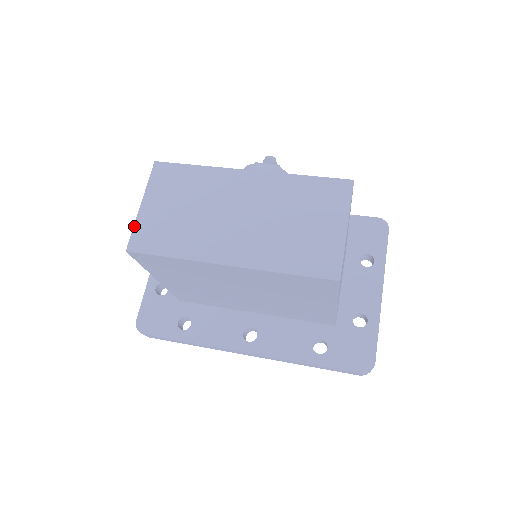
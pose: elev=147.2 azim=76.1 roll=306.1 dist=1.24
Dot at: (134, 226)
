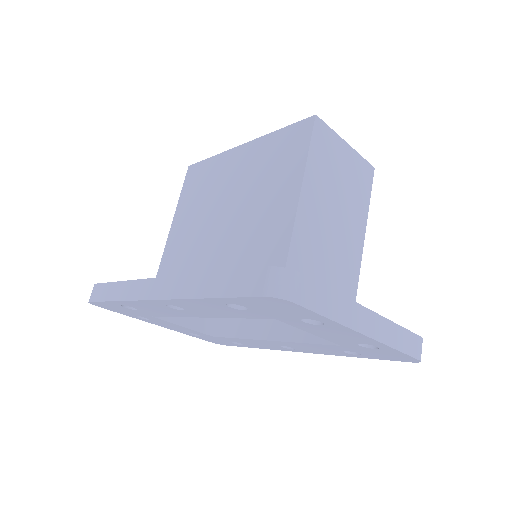
Dot at: occluded
